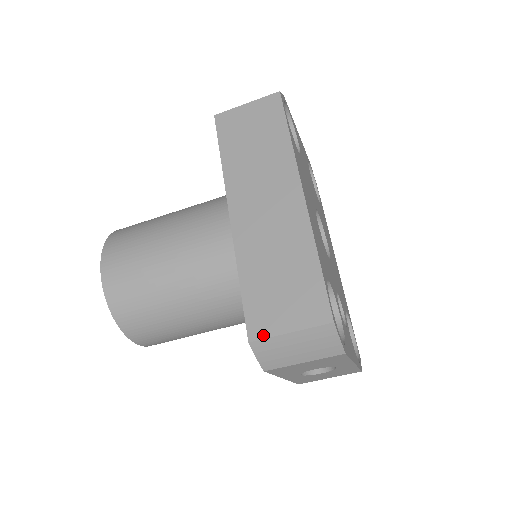
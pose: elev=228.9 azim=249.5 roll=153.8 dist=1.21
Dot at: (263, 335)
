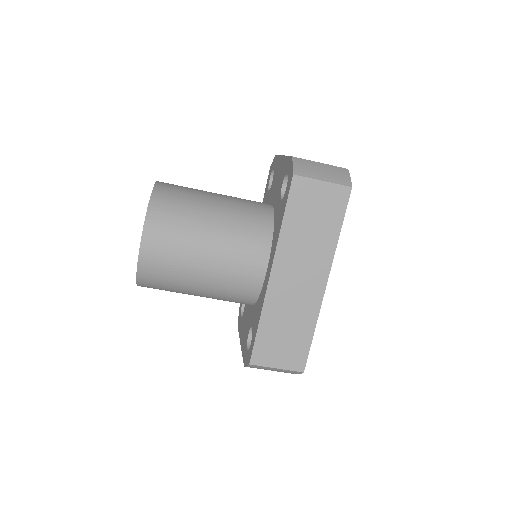
Dot at: (260, 364)
